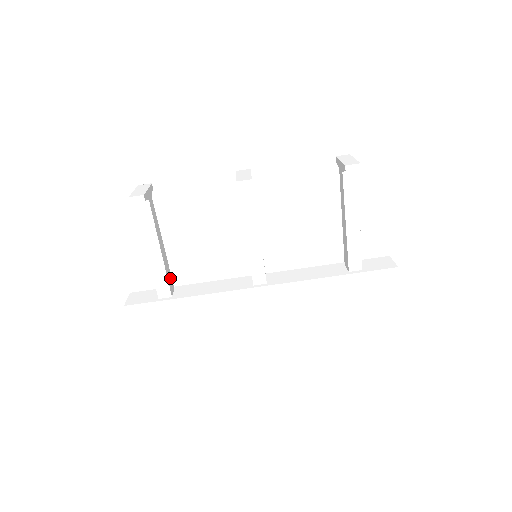
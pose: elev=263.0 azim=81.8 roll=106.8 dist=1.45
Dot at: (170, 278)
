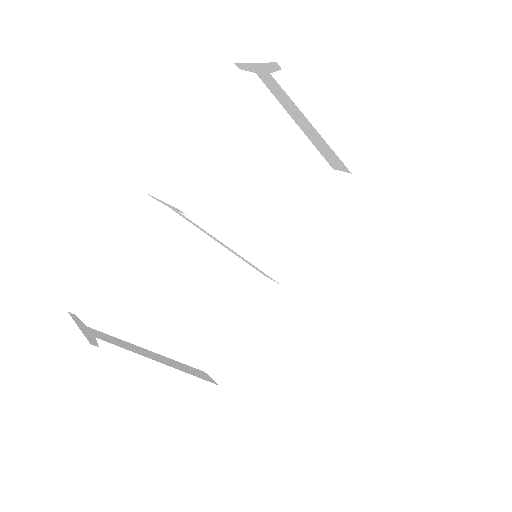
Dot at: (194, 371)
